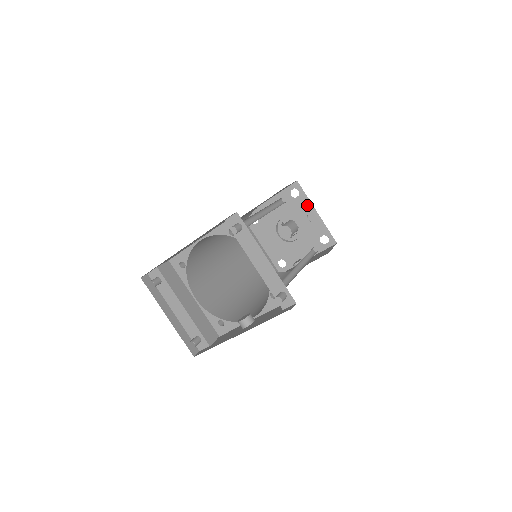
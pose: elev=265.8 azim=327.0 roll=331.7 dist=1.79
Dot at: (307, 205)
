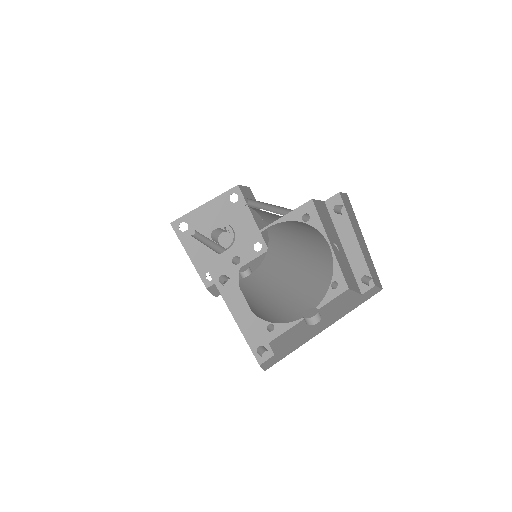
Dot at: (245, 211)
